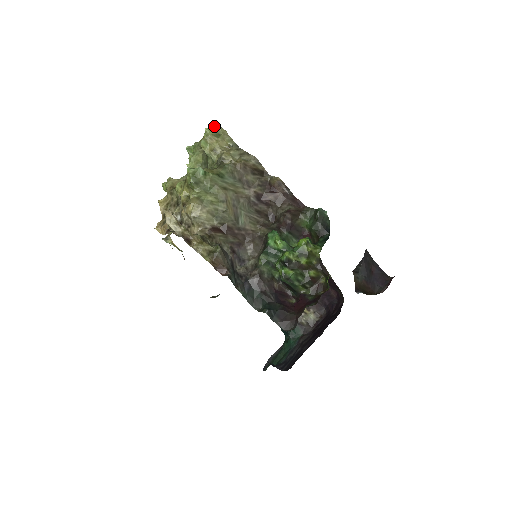
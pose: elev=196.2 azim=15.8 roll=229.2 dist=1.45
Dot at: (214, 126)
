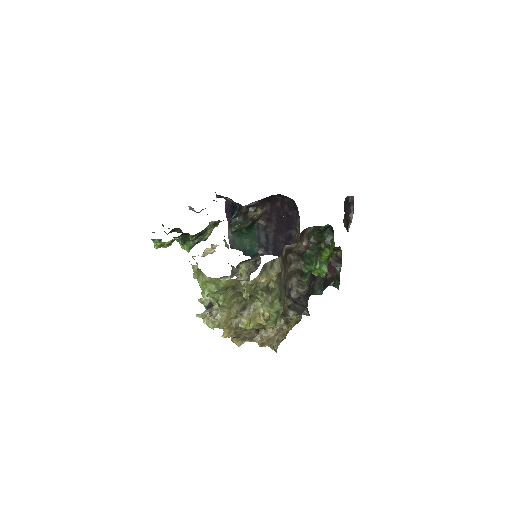
Dot at: (251, 285)
